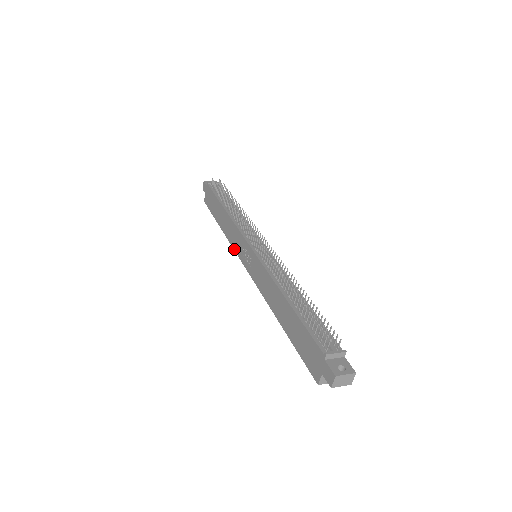
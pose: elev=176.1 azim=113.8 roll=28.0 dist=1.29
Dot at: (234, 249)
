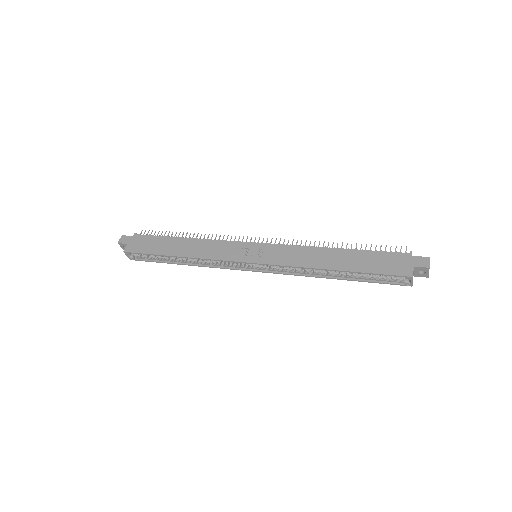
Dot at: (219, 259)
